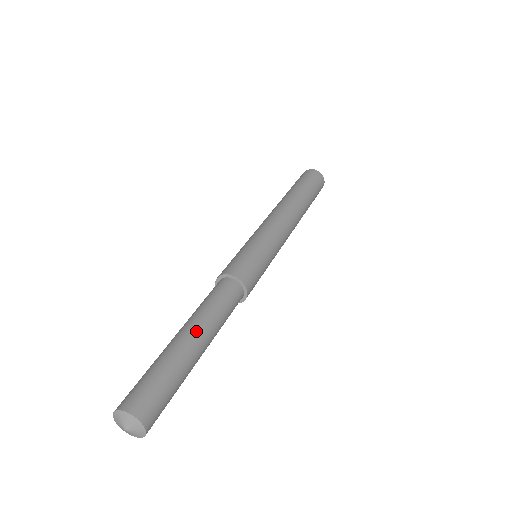
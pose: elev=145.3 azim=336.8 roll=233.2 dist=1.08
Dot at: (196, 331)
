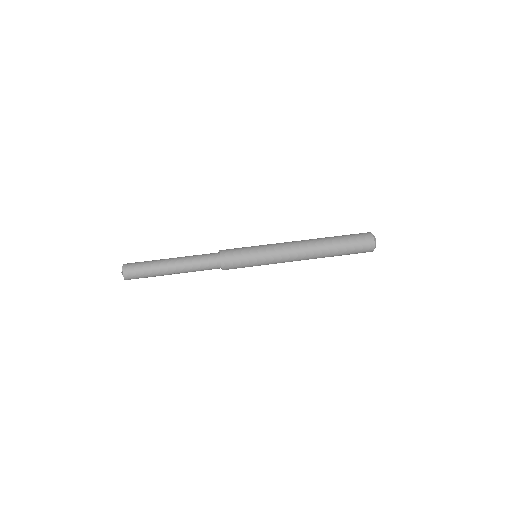
Dot at: (177, 271)
